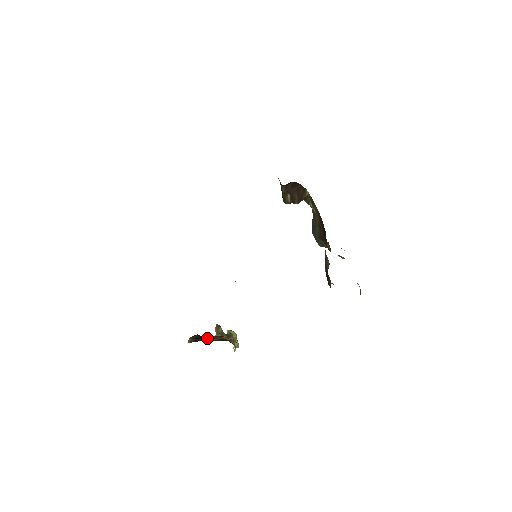
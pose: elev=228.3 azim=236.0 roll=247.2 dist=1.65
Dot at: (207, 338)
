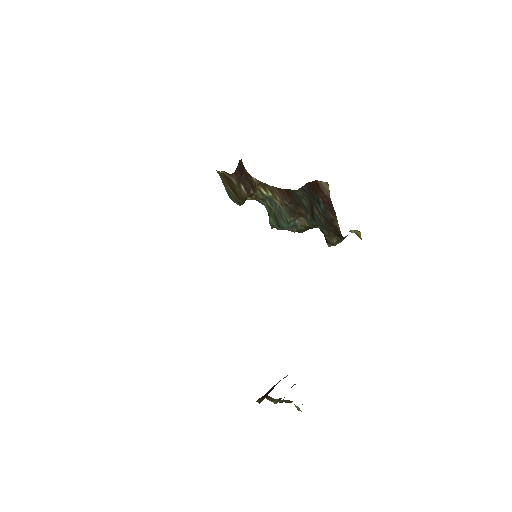
Dot at: (273, 387)
